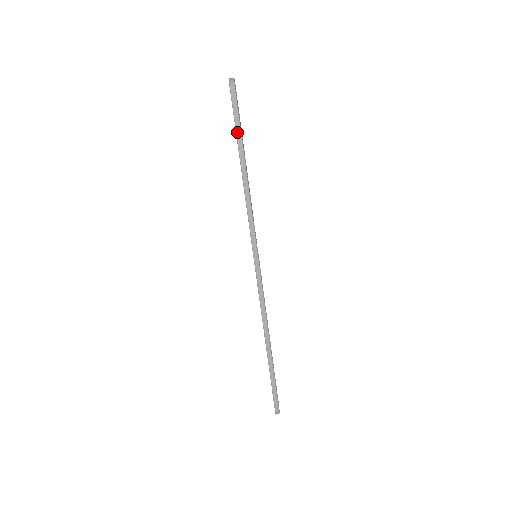
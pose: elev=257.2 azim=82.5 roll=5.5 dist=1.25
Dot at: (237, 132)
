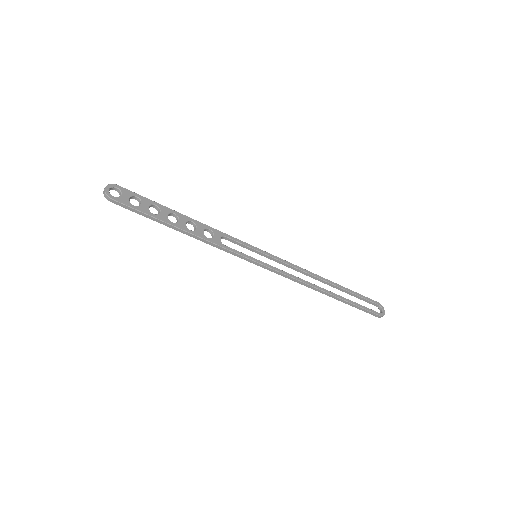
Dot at: (148, 217)
